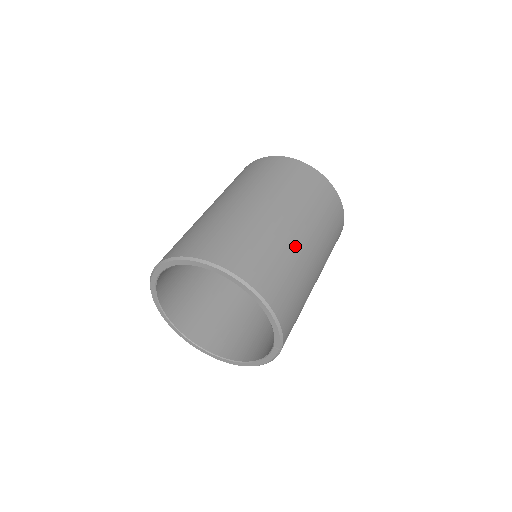
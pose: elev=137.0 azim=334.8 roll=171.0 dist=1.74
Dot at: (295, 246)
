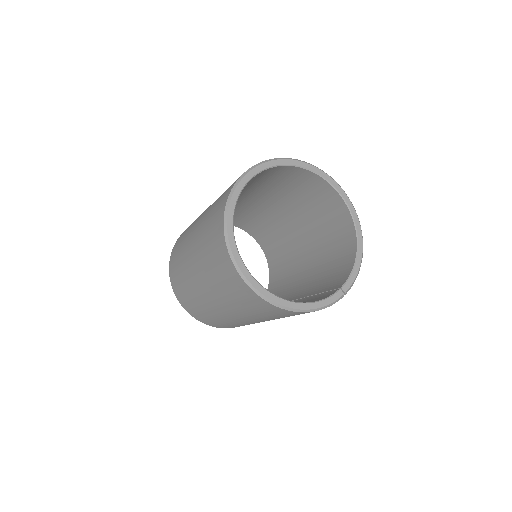
Dot at: occluded
